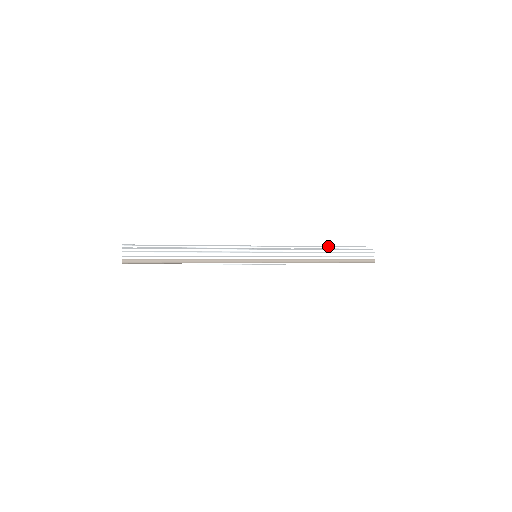
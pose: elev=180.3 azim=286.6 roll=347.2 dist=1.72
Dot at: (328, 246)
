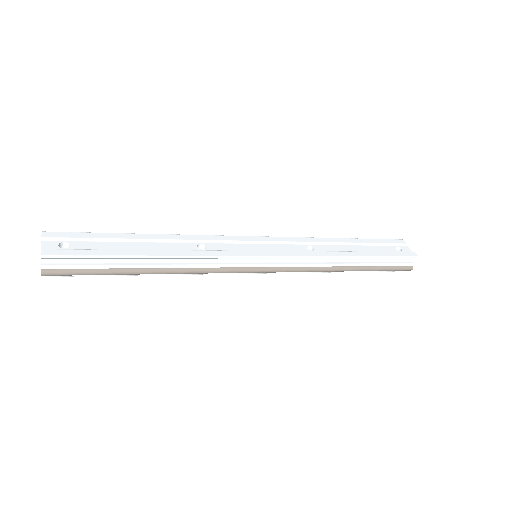
Dot at: (357, 239)
